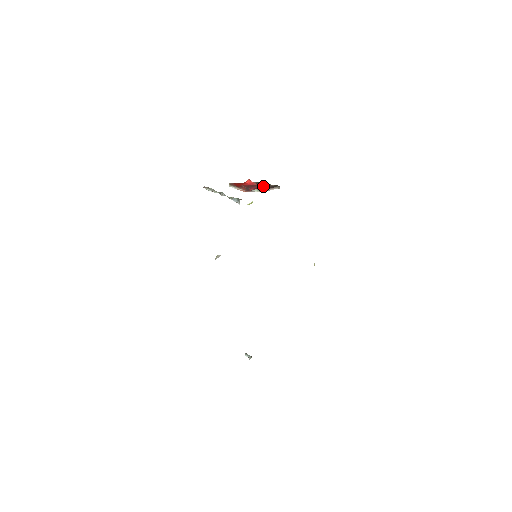
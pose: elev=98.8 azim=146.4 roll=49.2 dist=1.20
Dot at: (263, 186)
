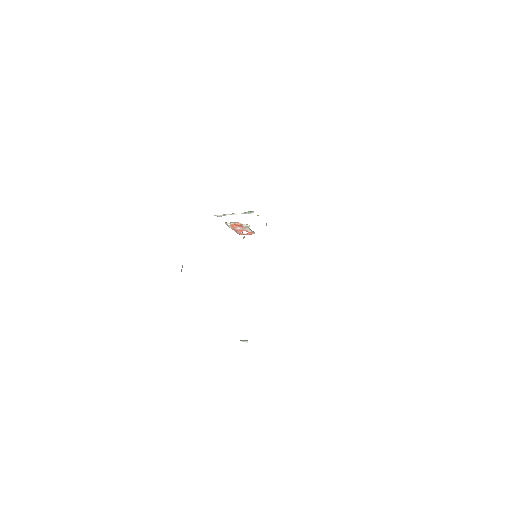
Dot at: occluded
